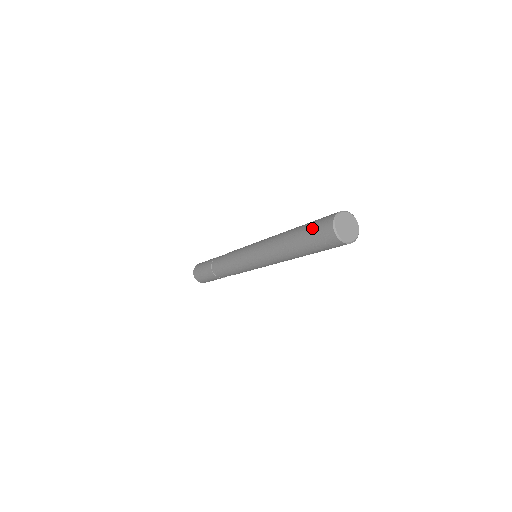
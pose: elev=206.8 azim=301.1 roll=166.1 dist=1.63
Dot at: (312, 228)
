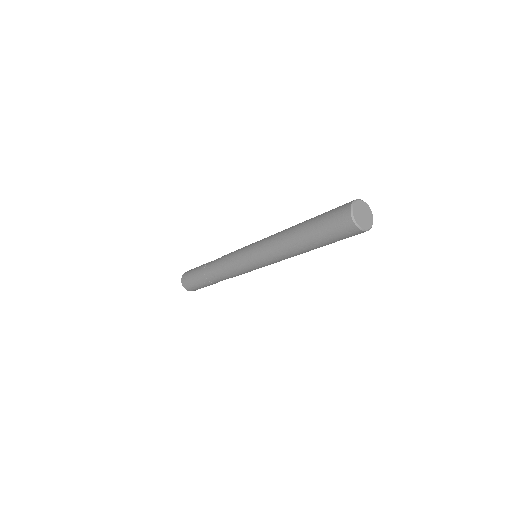
Dot at: (332, 209)
